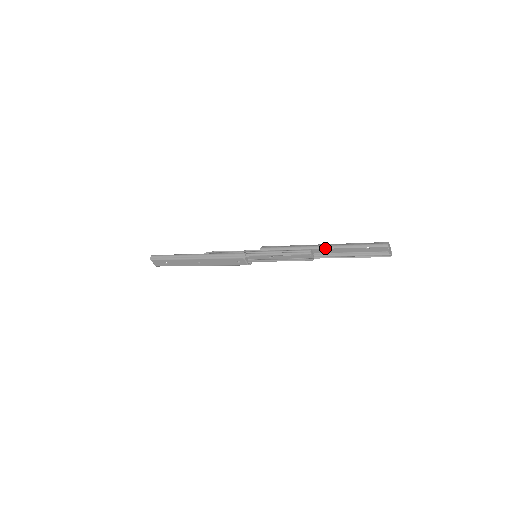
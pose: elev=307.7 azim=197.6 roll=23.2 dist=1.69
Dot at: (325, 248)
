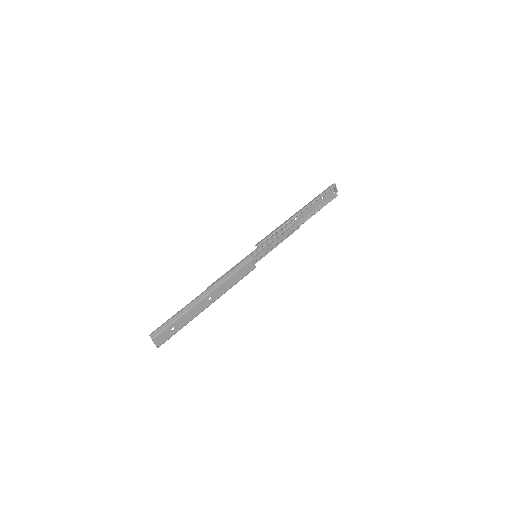
Dot at: occluded
